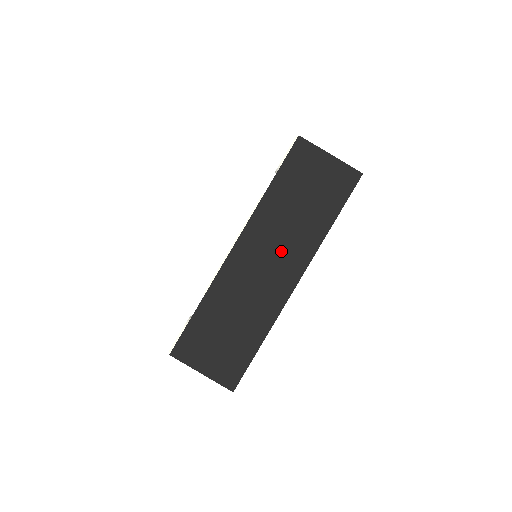
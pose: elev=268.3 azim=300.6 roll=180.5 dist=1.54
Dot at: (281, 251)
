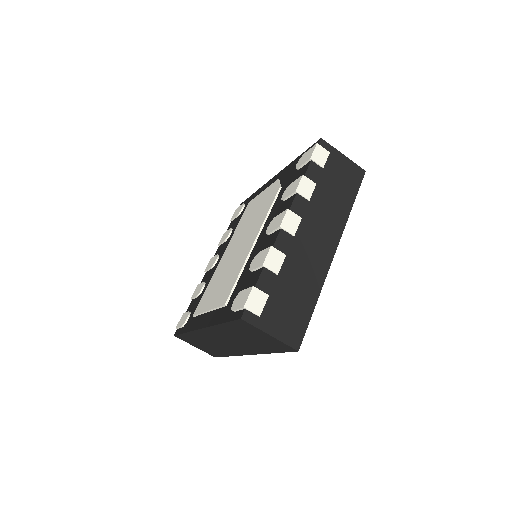
Dot at: (235, 344)
